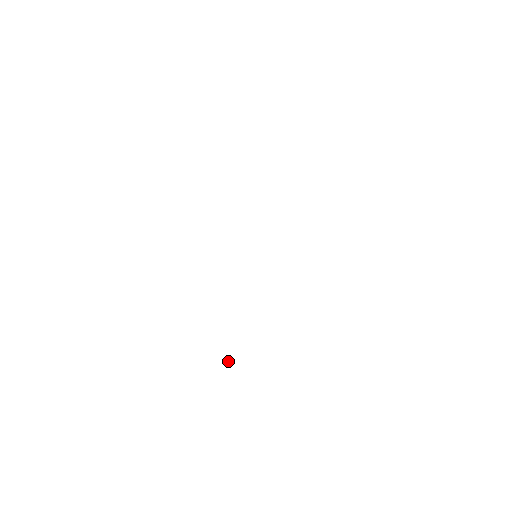
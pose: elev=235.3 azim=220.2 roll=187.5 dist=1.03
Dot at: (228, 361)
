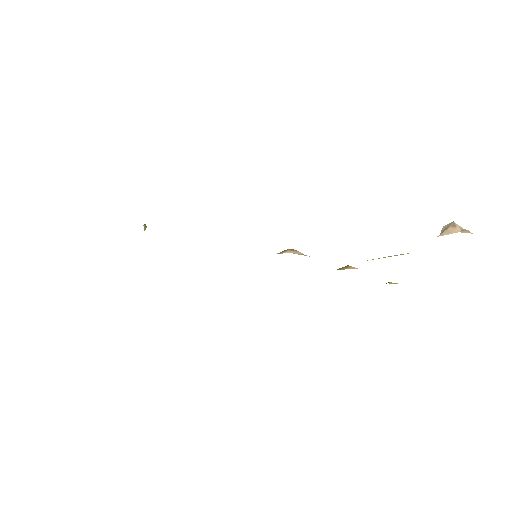
Dot at: (144, 227)
